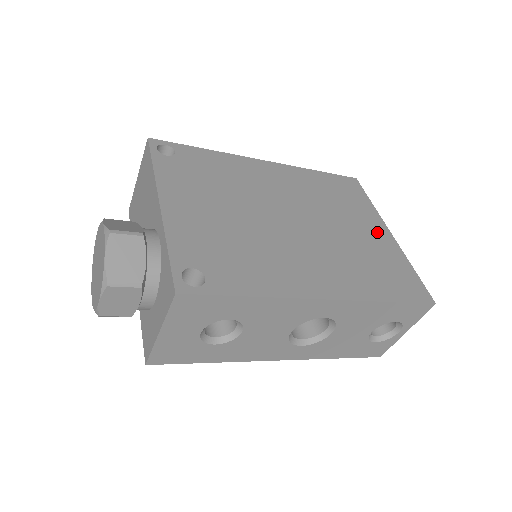
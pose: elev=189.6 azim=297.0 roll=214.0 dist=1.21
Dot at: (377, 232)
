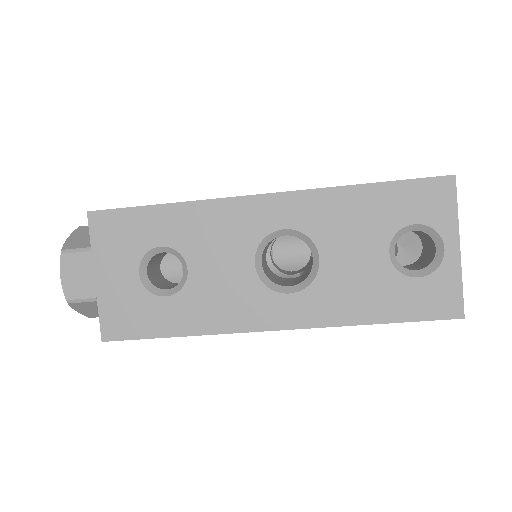
Dot at: occluded
